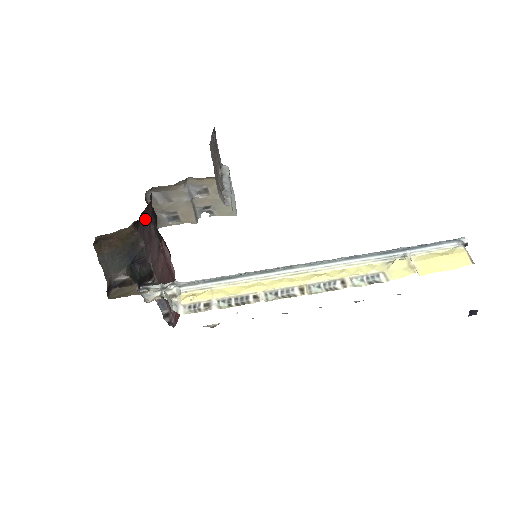
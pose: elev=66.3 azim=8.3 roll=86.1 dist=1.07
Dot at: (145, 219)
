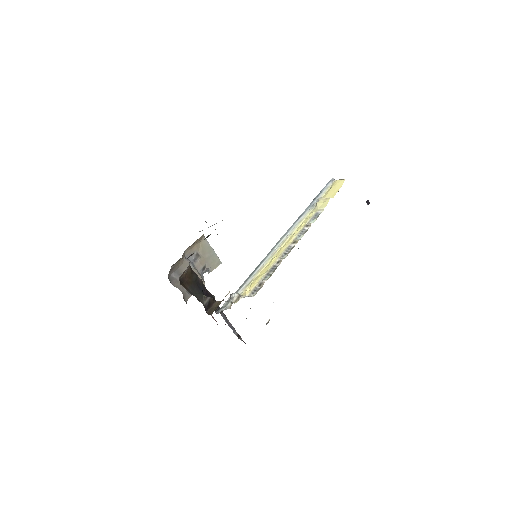
Dot at: occluded
